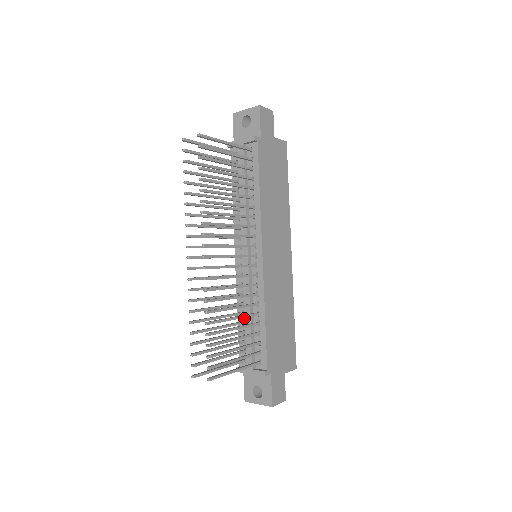
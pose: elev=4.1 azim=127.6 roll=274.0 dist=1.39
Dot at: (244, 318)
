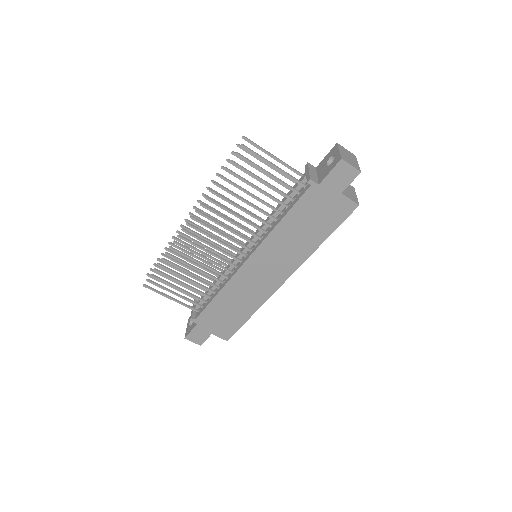
Dot at: occluded
